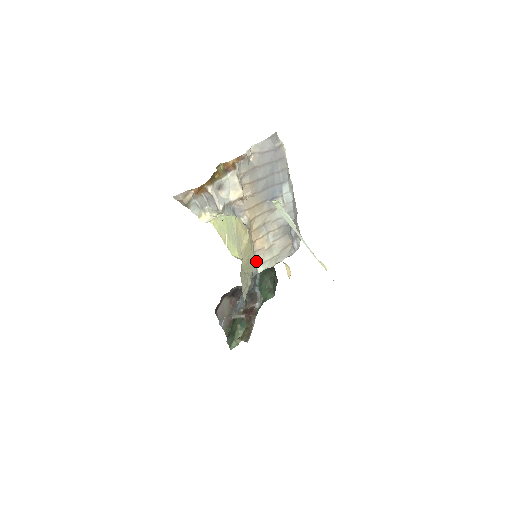
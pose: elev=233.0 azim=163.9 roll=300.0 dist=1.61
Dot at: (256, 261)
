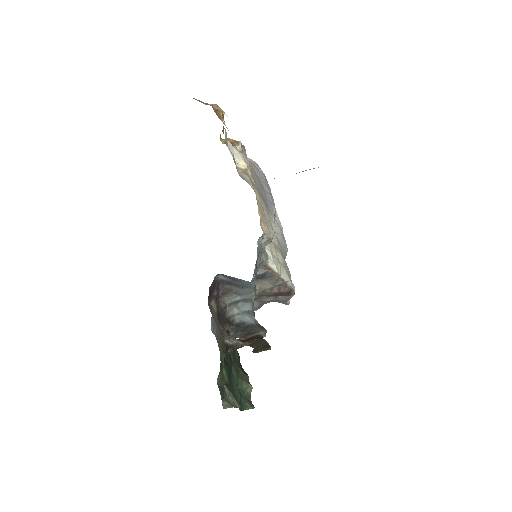
Dot at: occluded
